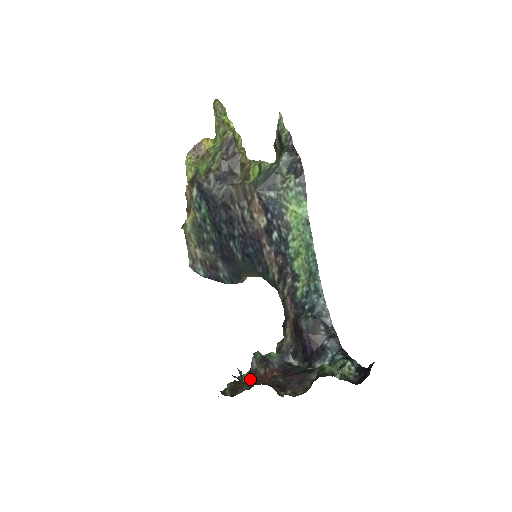
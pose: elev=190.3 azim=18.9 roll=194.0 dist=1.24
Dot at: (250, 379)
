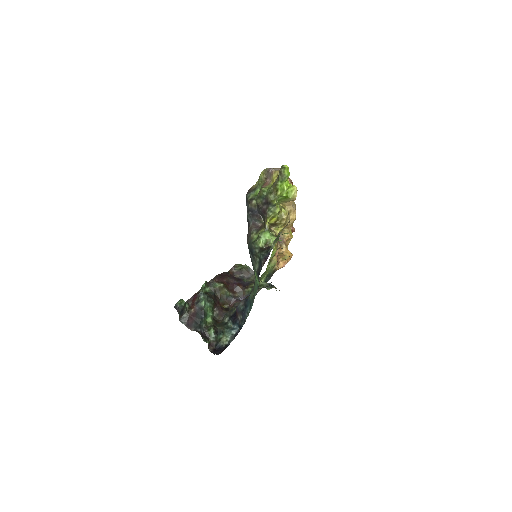
Dot at: (194, 296)
